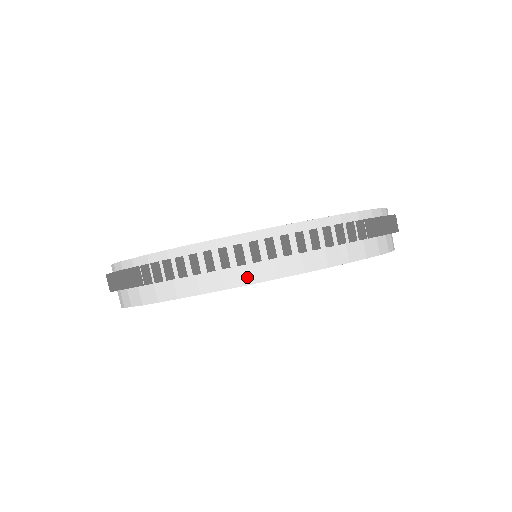
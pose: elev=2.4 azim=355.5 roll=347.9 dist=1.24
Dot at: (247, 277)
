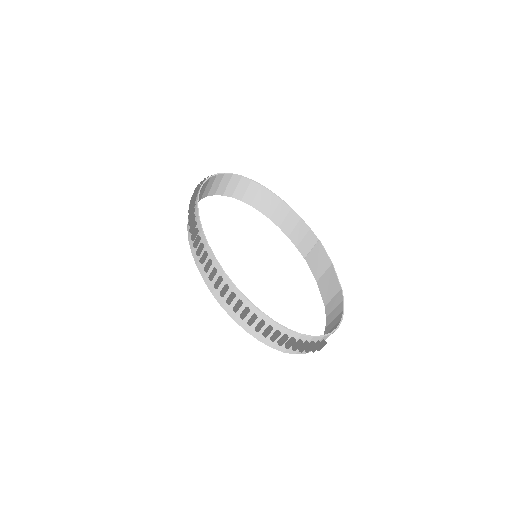
Dot at: (197, 261)
